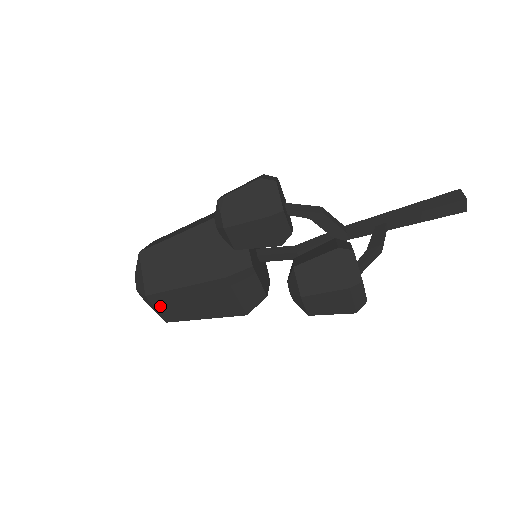
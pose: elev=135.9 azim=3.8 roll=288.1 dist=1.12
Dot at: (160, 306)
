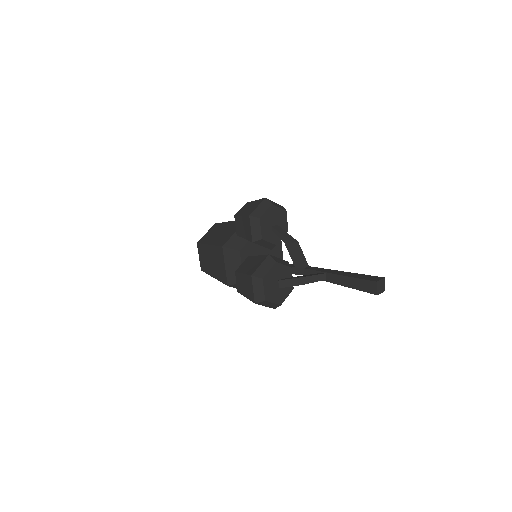
Dot at: (200, 255)
